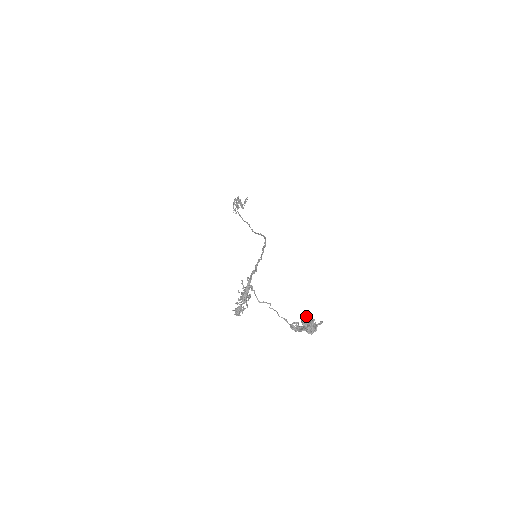
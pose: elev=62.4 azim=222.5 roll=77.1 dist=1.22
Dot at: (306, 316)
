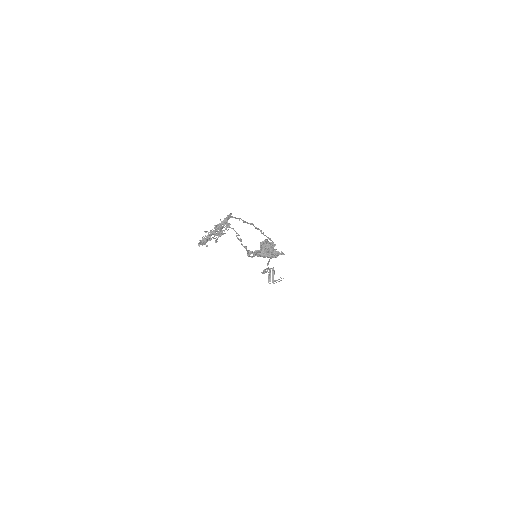
Dot at: (269, 242)
